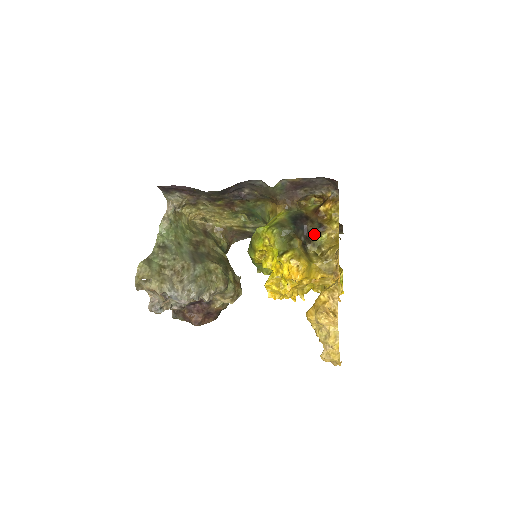
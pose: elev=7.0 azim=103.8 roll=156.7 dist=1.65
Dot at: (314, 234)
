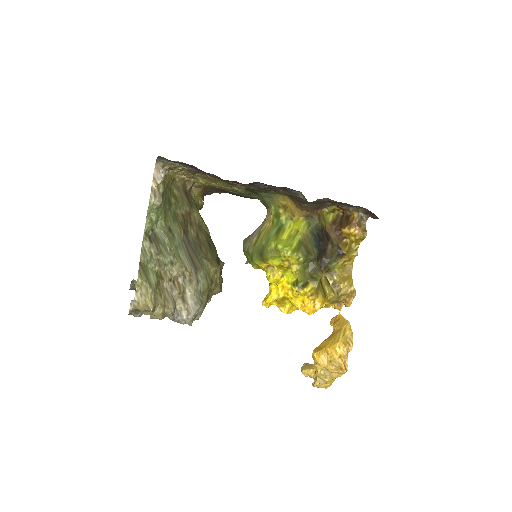
Dot at: (331, 259)
